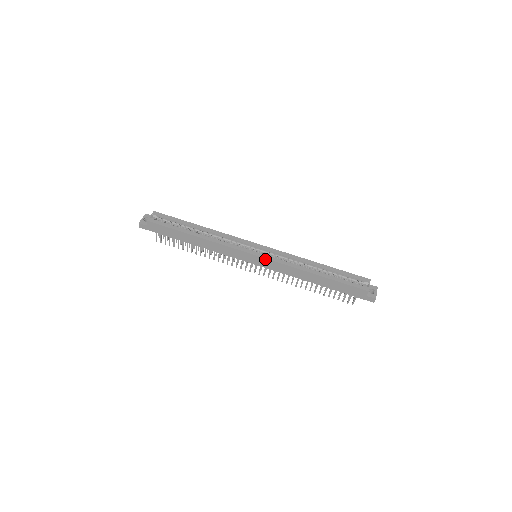
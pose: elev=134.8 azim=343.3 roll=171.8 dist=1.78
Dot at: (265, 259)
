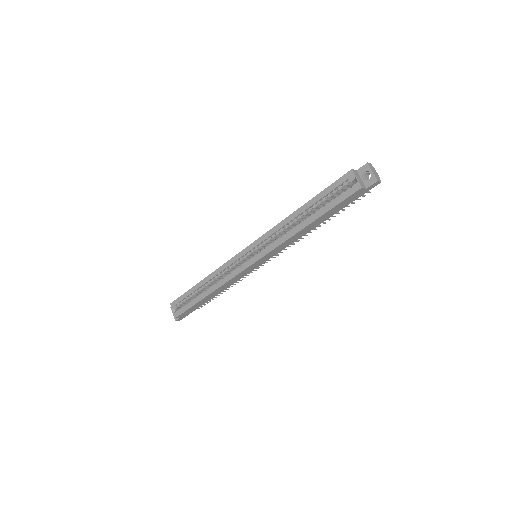
Dot at: (262, 258)
